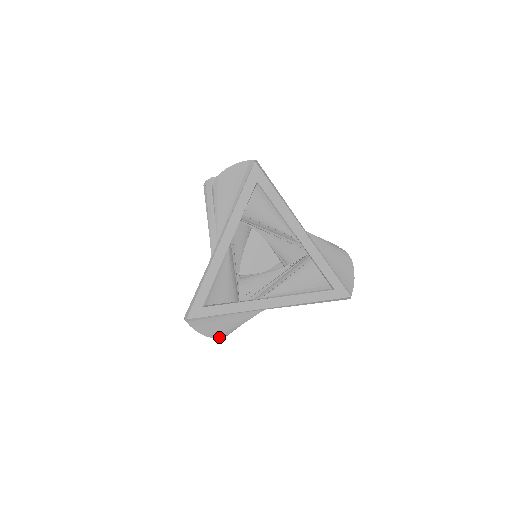
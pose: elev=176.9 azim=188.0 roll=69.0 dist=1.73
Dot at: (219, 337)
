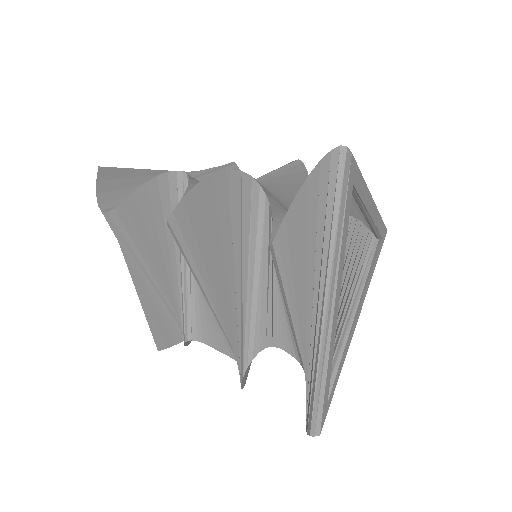
Dot at: occluded
